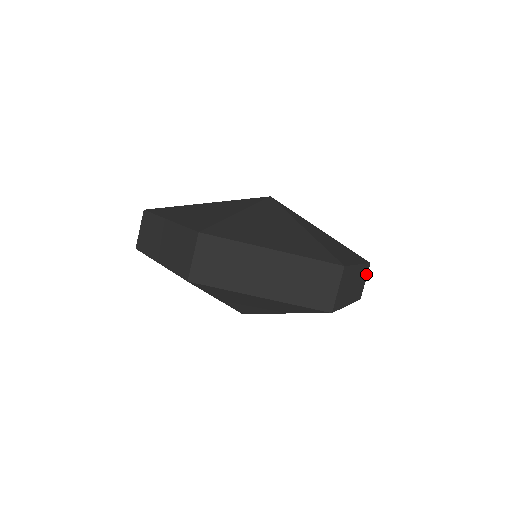
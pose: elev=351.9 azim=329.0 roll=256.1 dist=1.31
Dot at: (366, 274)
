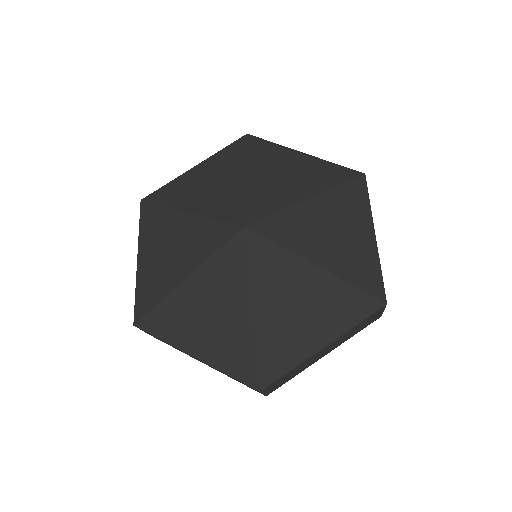
Dot at: occluded
